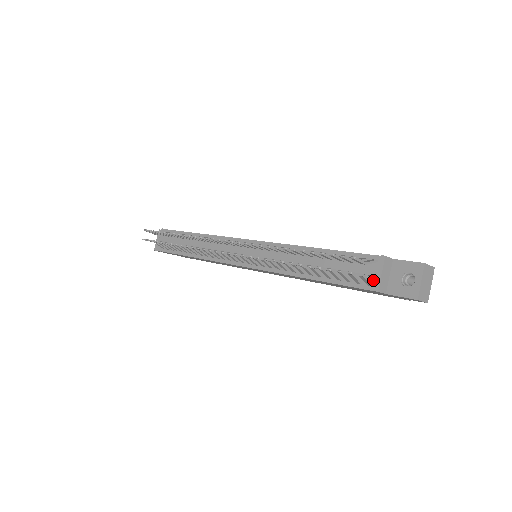
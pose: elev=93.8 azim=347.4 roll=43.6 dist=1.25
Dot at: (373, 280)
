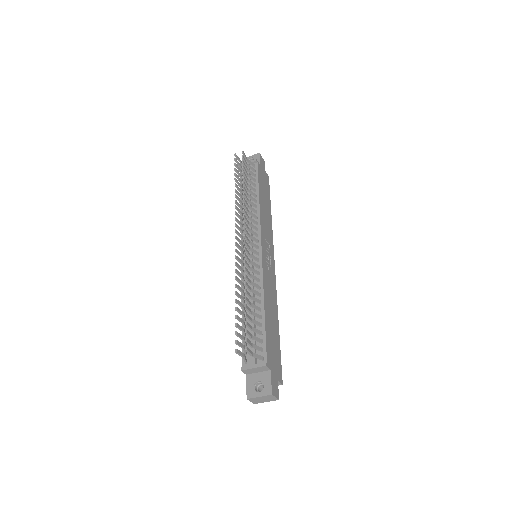
Dot at: (249, 363)
